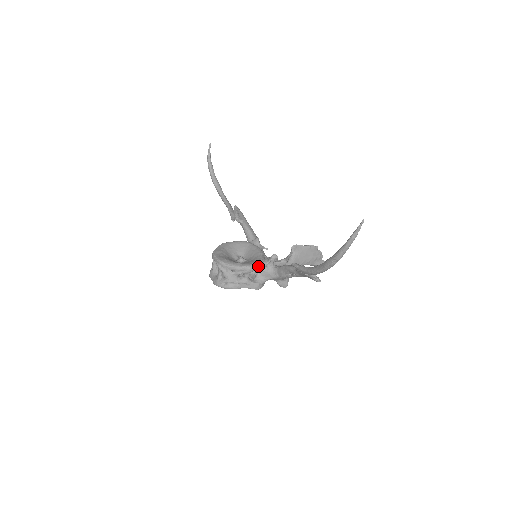
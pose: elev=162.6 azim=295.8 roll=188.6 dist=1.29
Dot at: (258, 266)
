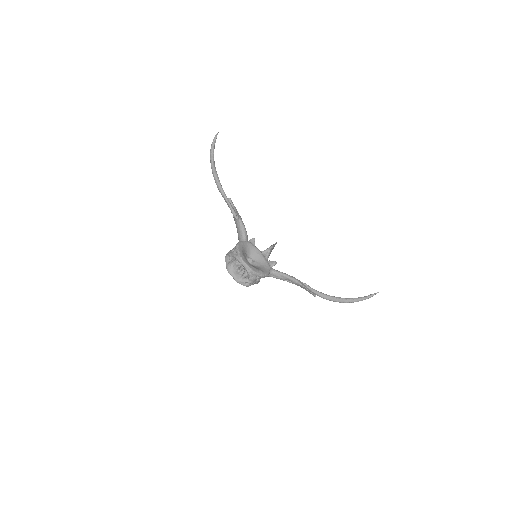
Dot at: (269, 273)
